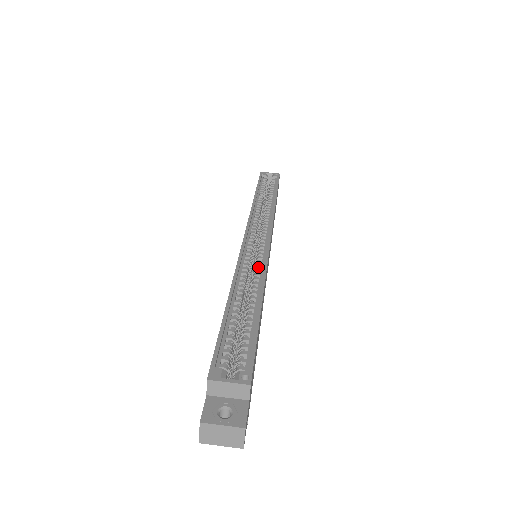
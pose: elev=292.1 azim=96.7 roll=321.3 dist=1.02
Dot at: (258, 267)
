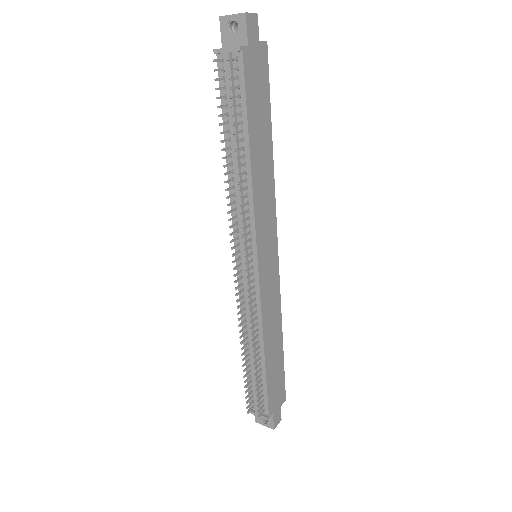
Dot at: occluded
